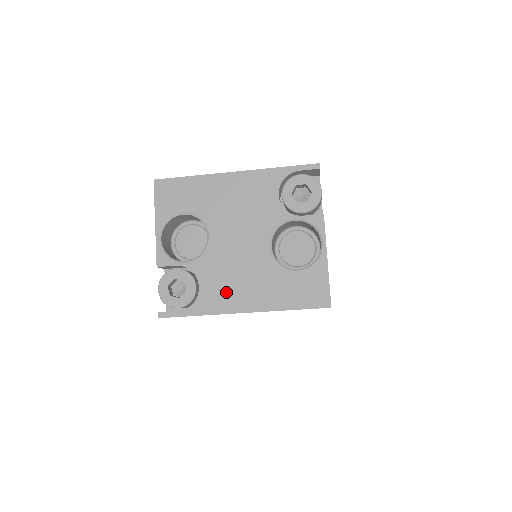
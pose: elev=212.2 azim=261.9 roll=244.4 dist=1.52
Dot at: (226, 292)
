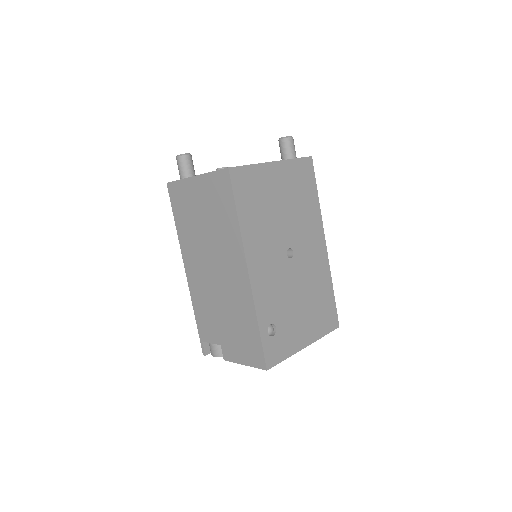
Dot at: occluded
